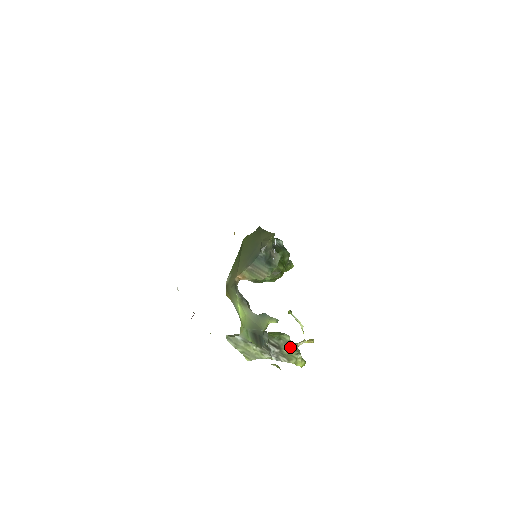
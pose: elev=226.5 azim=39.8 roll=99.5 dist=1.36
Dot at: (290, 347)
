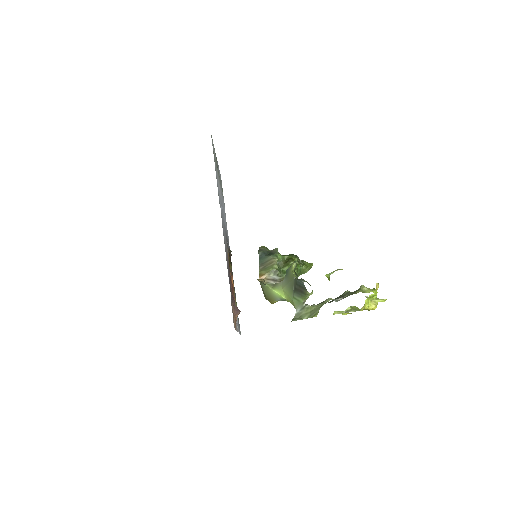
Dot at: (352, 292)
